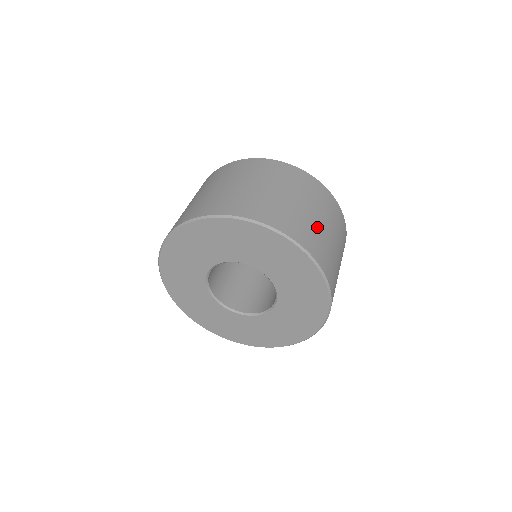
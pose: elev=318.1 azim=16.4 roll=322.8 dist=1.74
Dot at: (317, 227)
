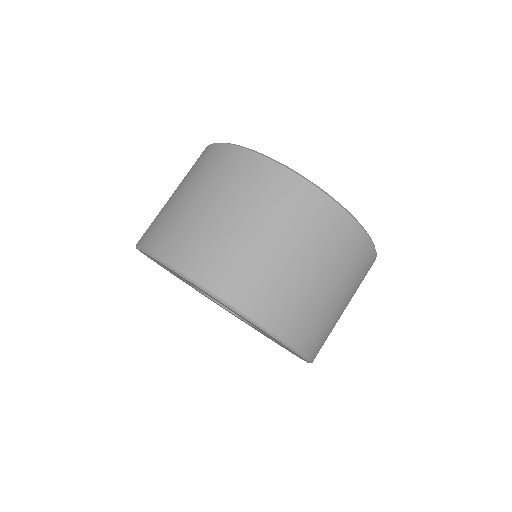
Dot at: occluded
